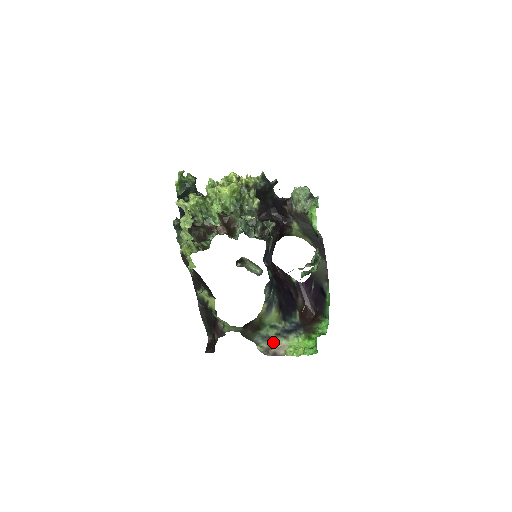
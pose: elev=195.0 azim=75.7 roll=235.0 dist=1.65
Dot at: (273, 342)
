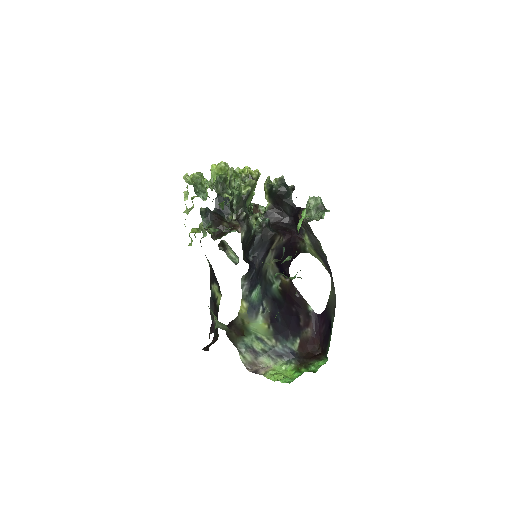
Dot at: (258, 358)
